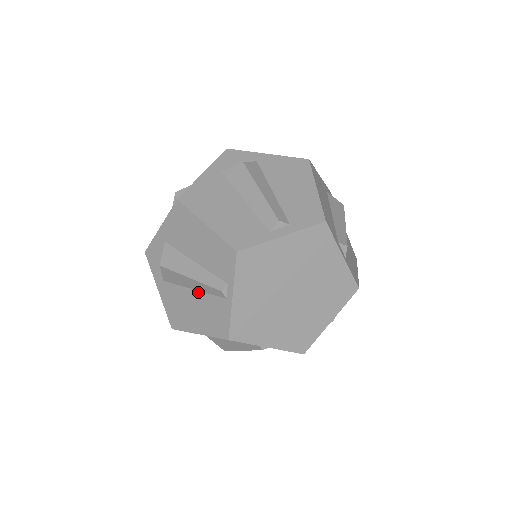
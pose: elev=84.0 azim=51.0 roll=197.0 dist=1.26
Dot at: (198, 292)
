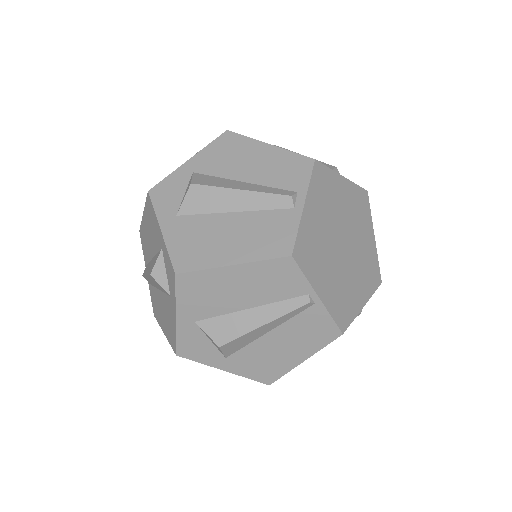
Dot at: (243, 213)
